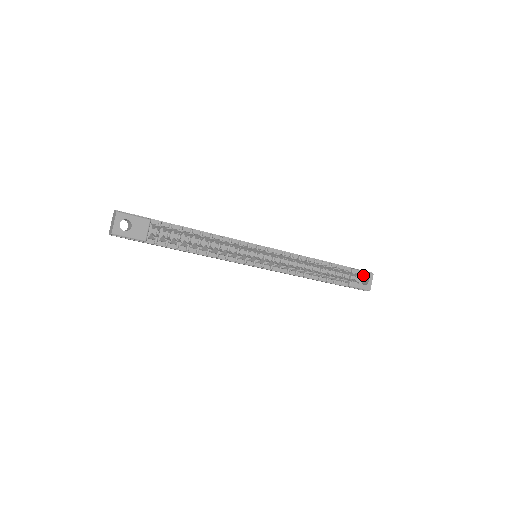
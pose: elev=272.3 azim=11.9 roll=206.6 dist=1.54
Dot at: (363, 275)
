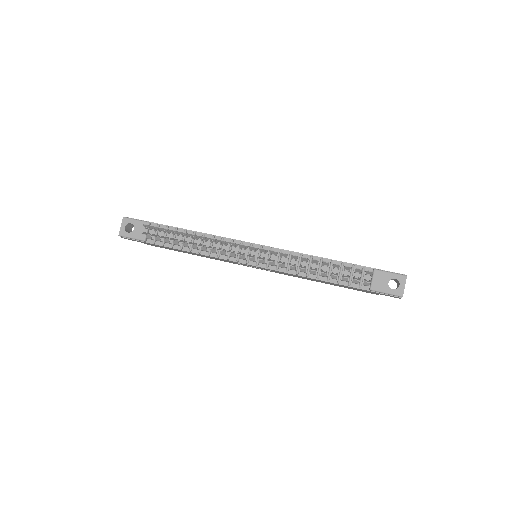
Dot at: (390, 277)
